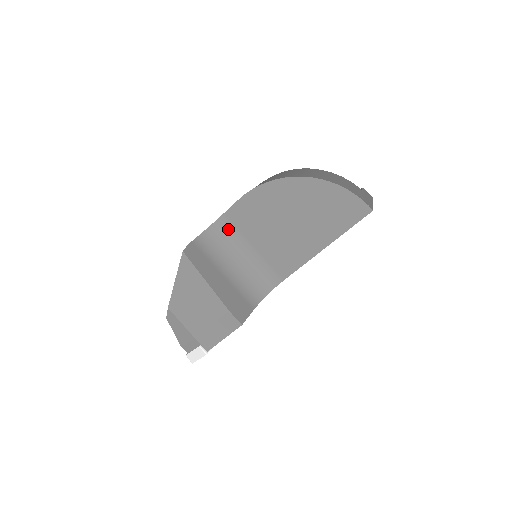
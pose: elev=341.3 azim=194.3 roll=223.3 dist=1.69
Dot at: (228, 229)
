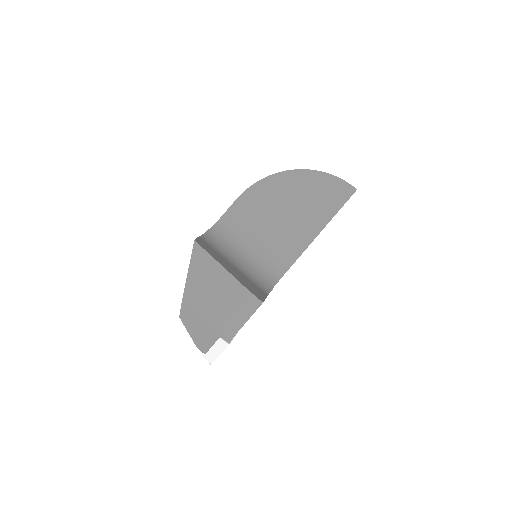
Dot at: (229, 228)
